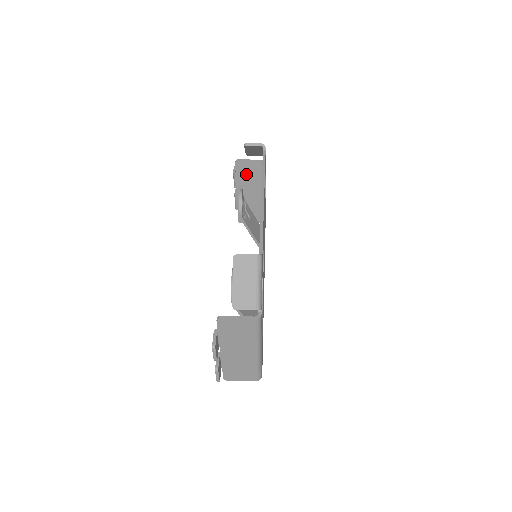
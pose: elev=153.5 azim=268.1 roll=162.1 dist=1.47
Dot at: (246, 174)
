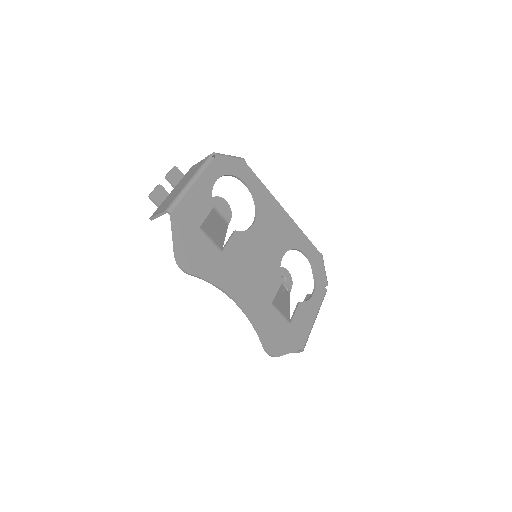
Dot at: occluded
